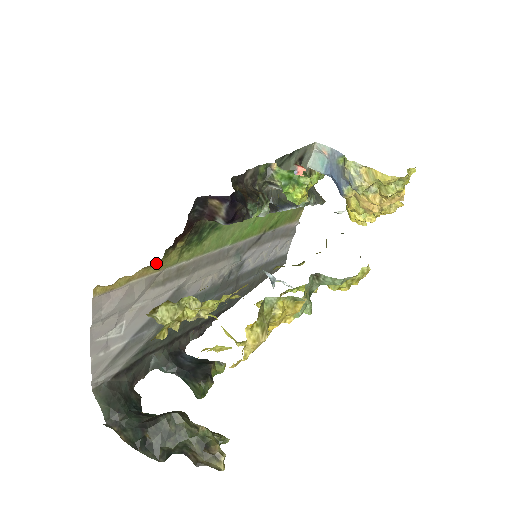
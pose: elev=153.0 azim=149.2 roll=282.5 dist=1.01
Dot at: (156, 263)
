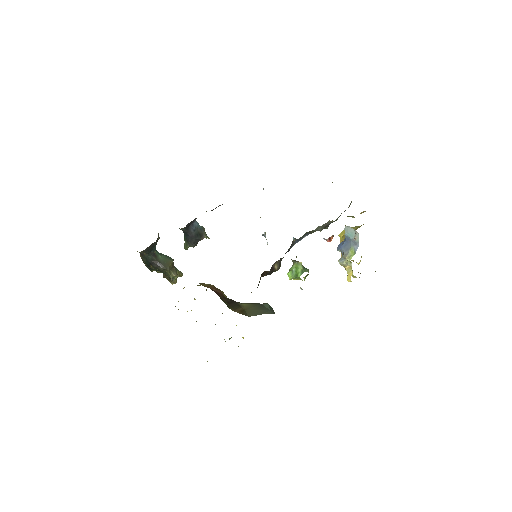
Dot at: occluded
